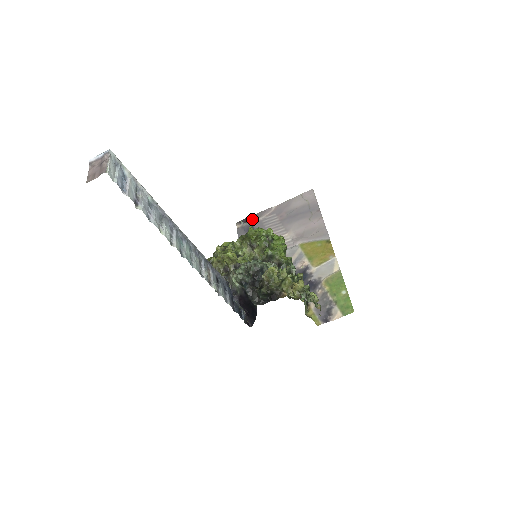
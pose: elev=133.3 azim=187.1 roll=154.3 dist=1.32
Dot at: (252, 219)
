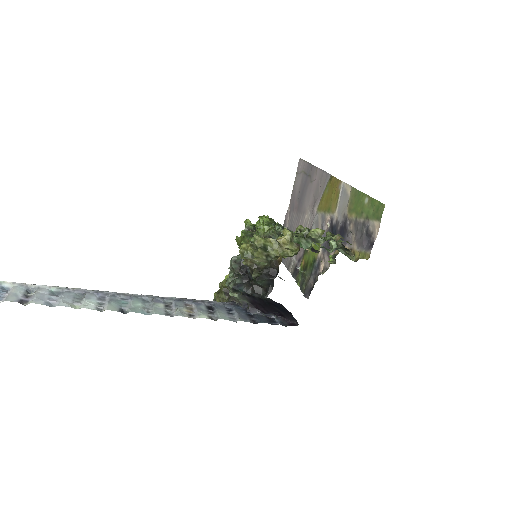
Dot at: occluded
